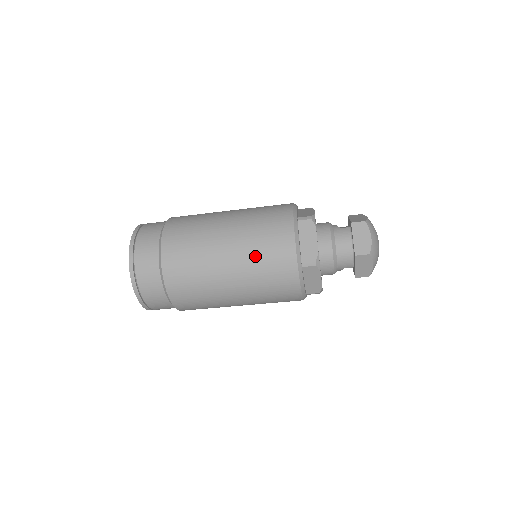
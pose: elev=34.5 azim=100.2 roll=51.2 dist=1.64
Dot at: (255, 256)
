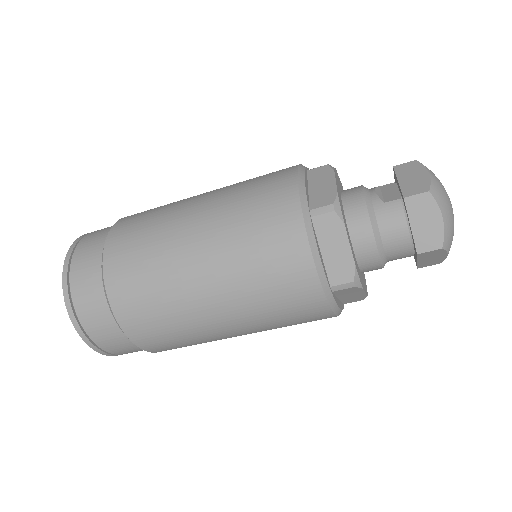
Dot at: (254, 293)
